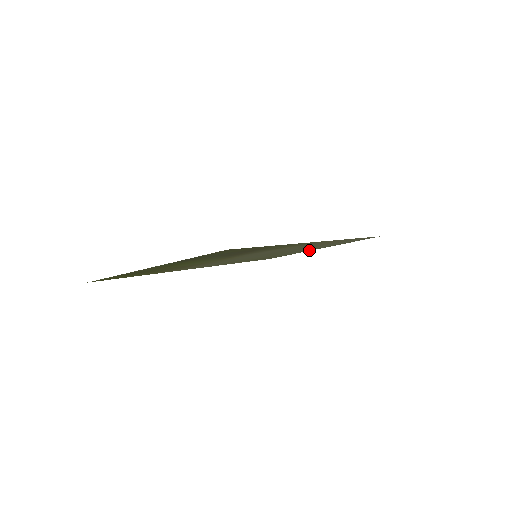
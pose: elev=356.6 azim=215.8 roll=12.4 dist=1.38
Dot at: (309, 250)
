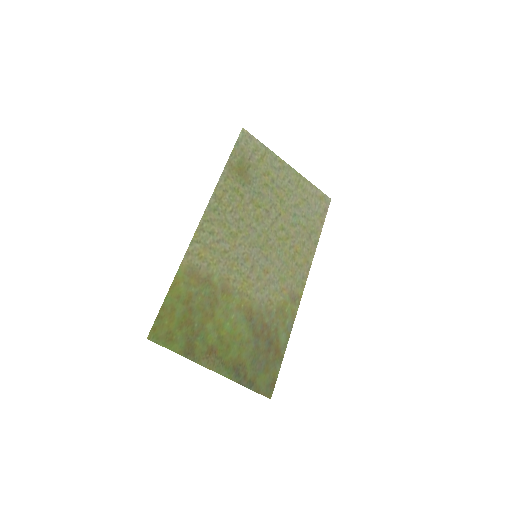
Dot at: (281, 167)
